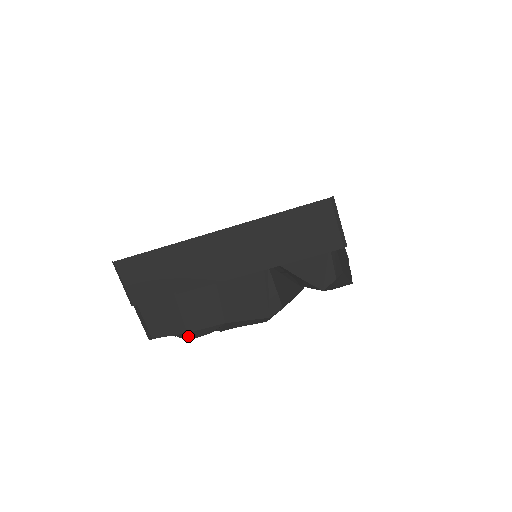
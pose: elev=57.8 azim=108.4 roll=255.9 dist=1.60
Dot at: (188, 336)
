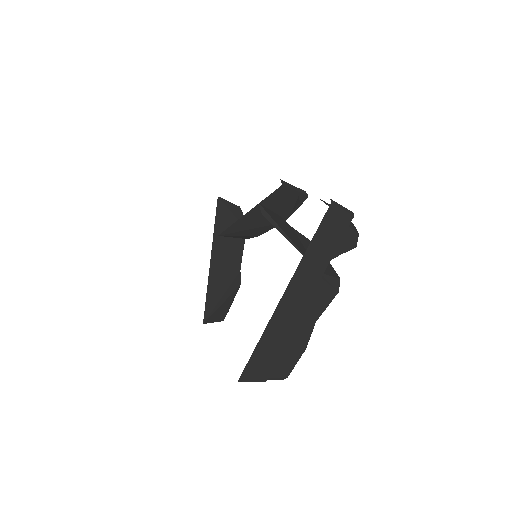
Dot at: occluded
